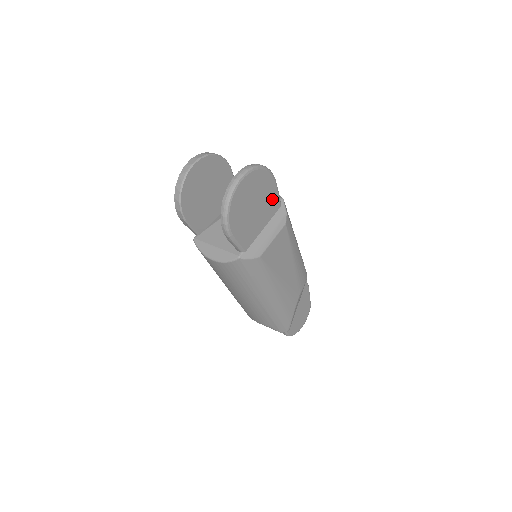
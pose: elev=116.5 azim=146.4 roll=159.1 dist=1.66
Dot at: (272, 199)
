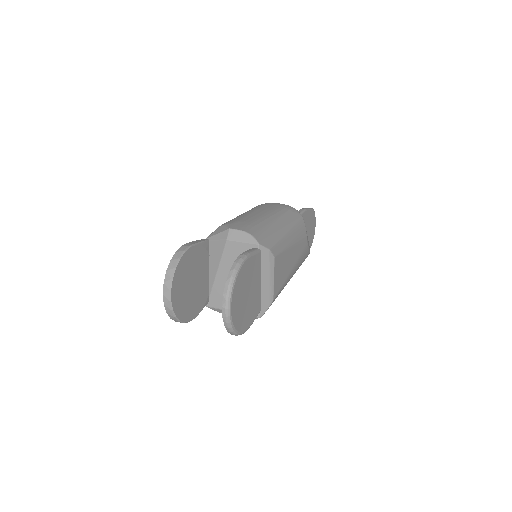
Dot at: (254, 265)
